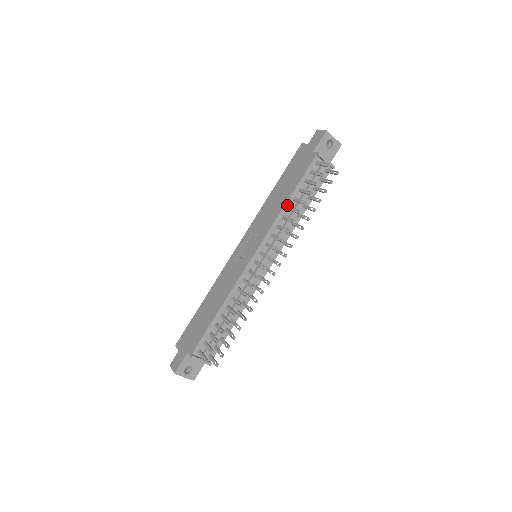
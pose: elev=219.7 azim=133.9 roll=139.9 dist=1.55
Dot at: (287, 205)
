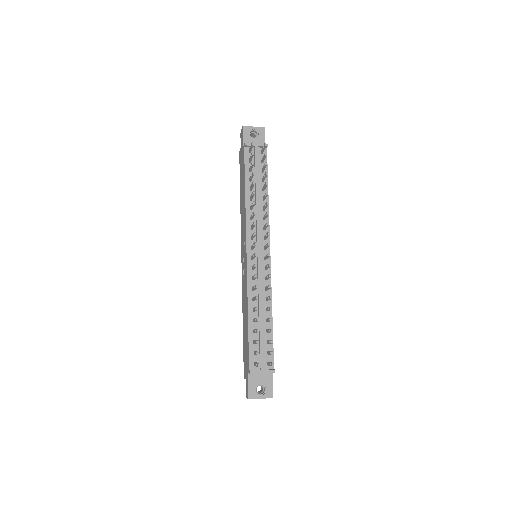
Dot at: (247, 198)
